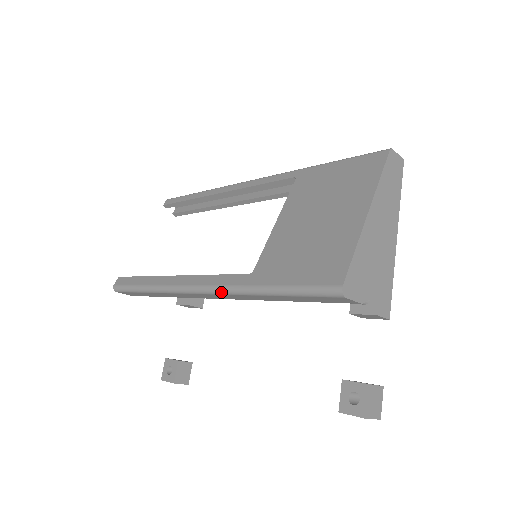
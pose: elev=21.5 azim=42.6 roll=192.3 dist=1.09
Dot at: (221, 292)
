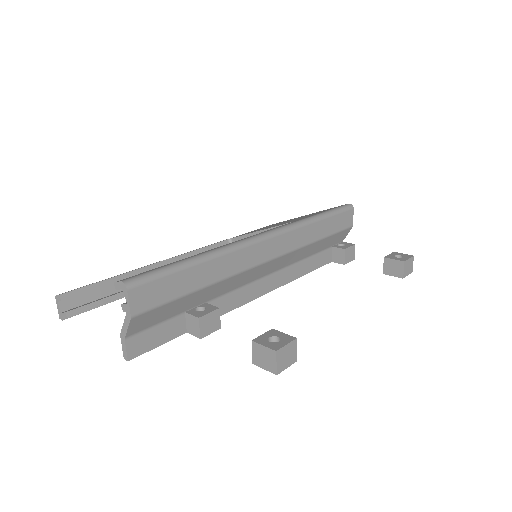
Dot at: (288, 228)
